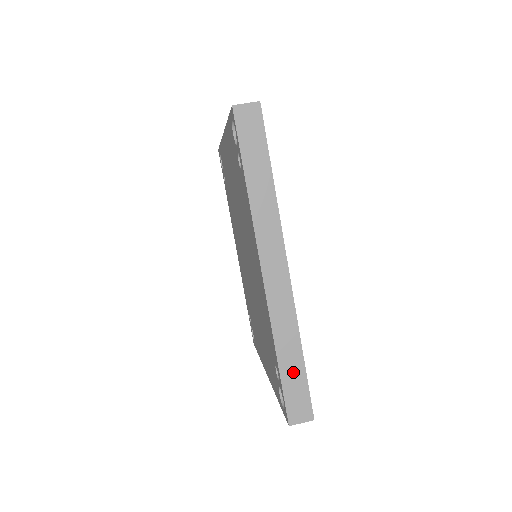
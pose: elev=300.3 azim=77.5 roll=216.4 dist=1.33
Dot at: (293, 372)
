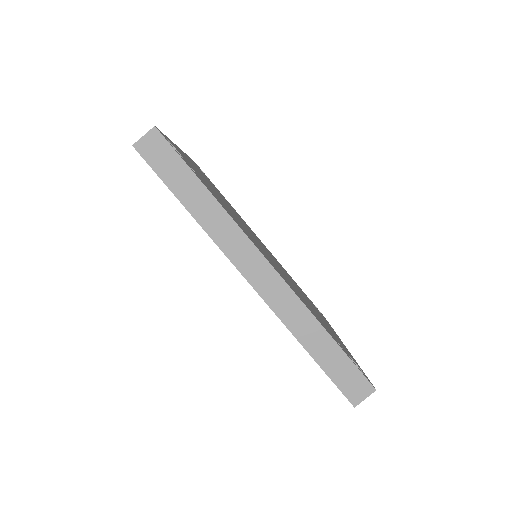
Dot at: (330, 356)
